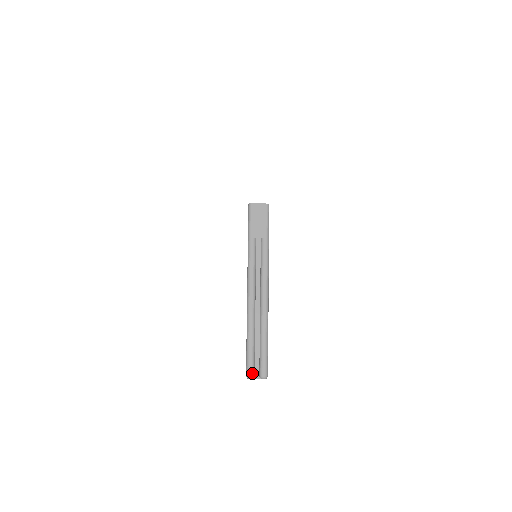
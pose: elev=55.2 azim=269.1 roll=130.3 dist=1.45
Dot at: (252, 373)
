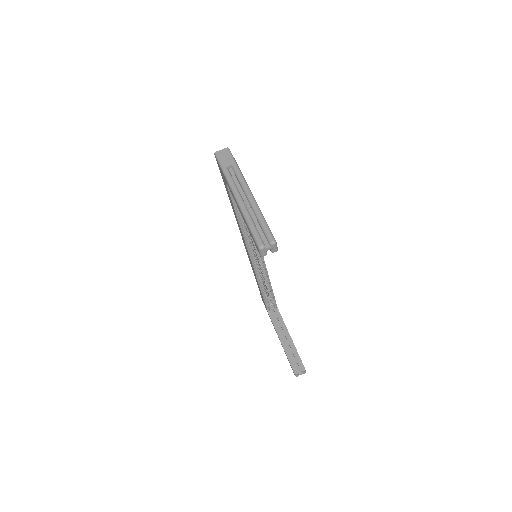
Dot at: (262, 243)
